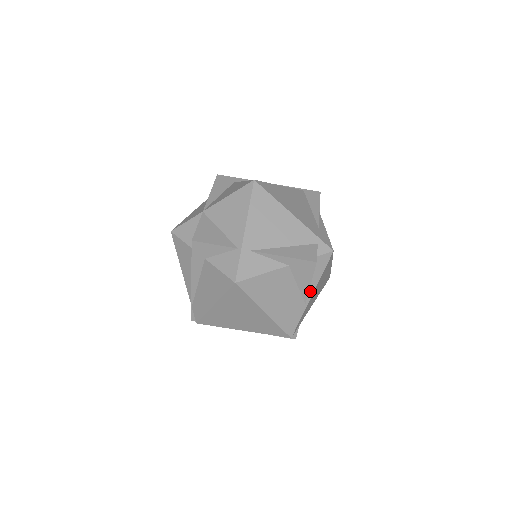
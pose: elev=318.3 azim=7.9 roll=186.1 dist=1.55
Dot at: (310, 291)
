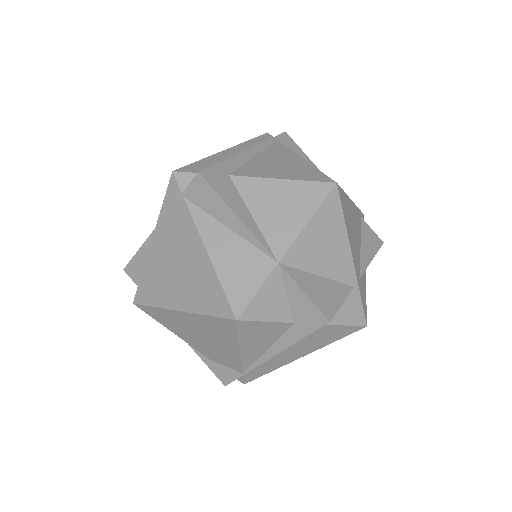
Dot at: occluded
